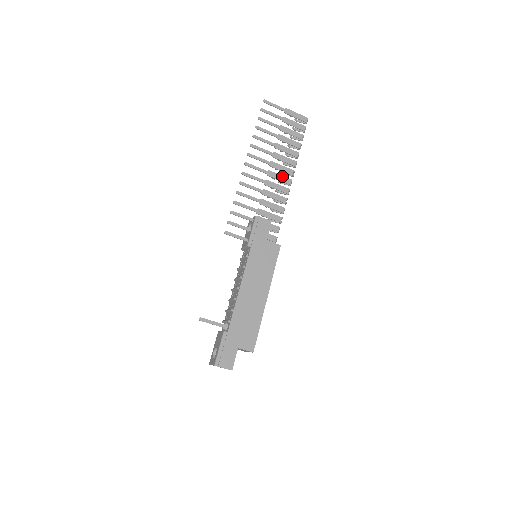
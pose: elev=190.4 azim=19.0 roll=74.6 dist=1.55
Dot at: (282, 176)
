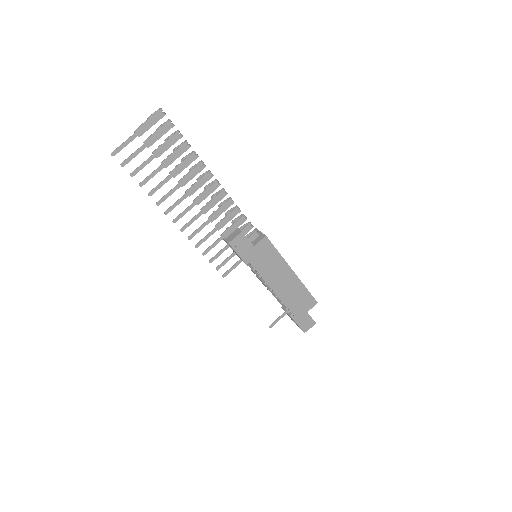
Dot at: (207, 189)
